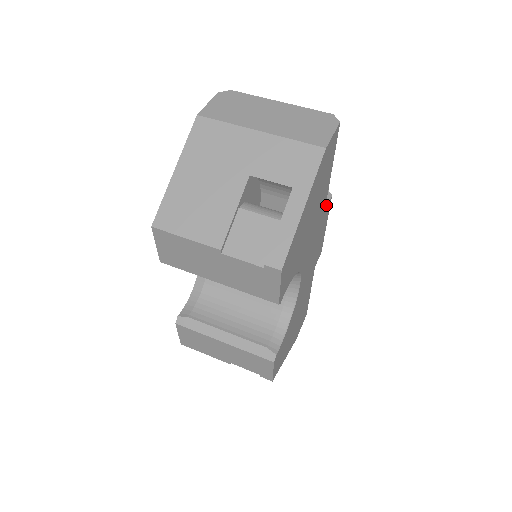
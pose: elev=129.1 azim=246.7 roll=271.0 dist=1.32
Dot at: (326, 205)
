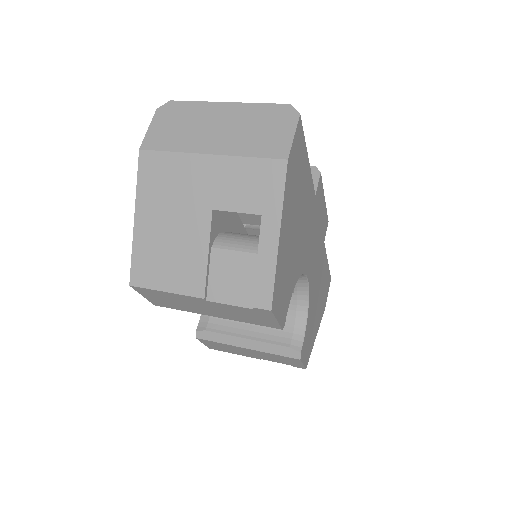
Dot at: (316, 187)
